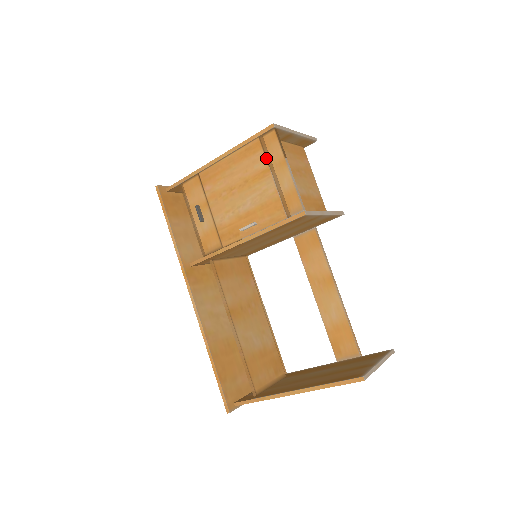
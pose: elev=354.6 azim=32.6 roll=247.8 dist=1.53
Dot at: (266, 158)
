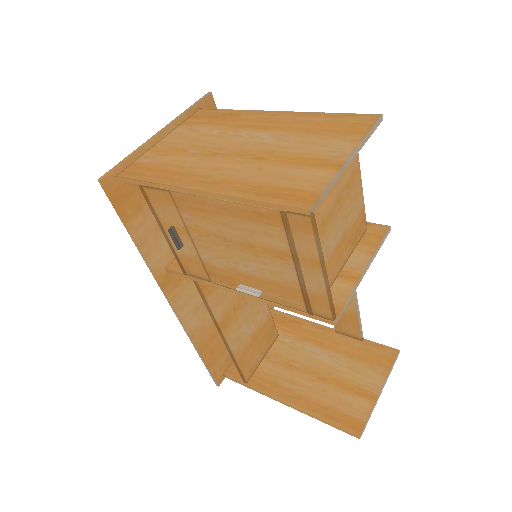
Dot at: (288, 242)
